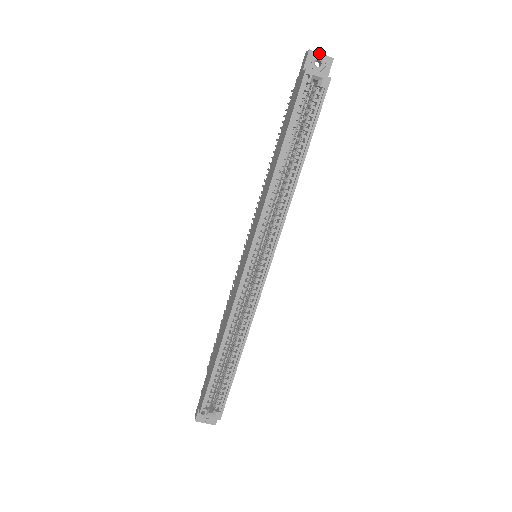
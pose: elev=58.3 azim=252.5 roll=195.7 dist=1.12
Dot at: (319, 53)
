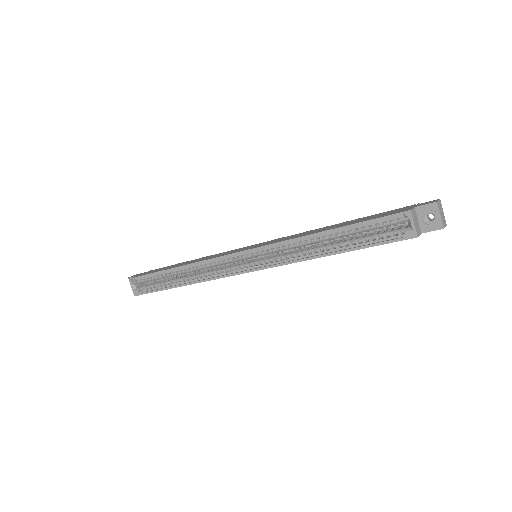
Dot at: (440, 212)
